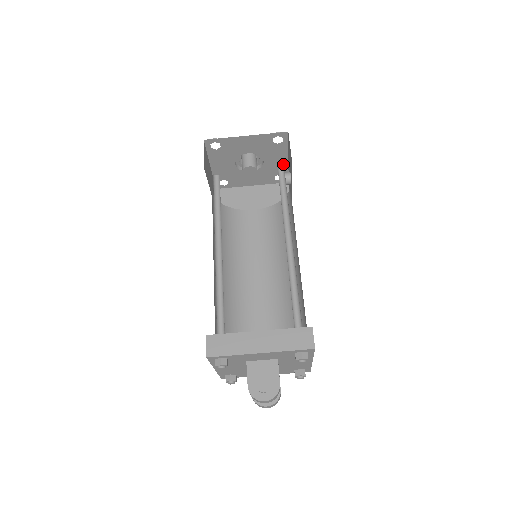
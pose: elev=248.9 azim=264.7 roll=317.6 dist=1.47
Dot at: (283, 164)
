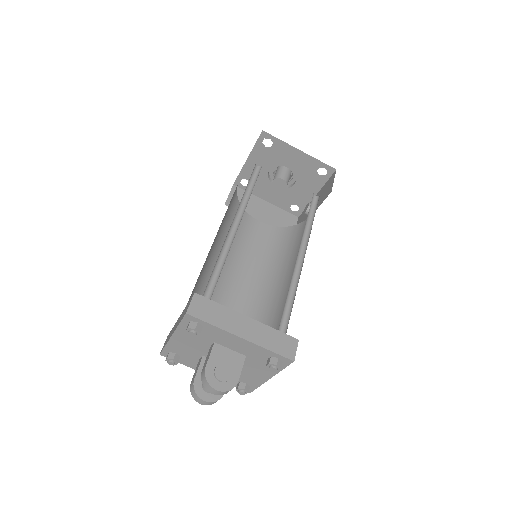
Dot at: (308, 197)
